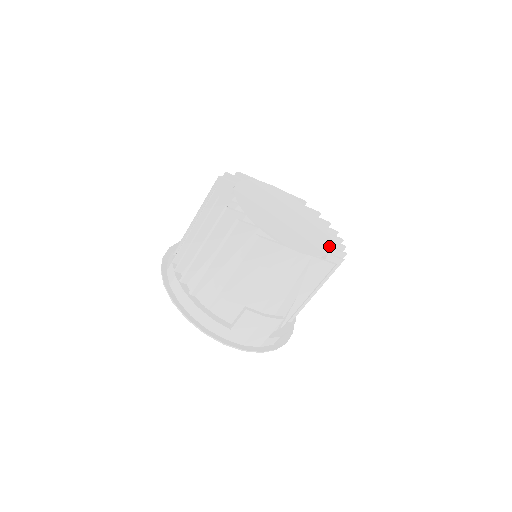
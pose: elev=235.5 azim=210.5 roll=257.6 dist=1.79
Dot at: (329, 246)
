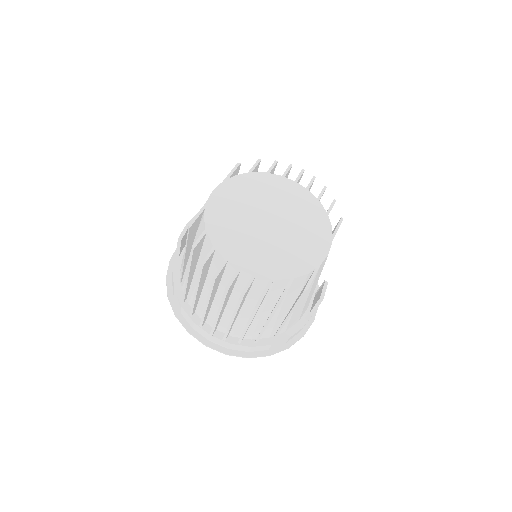
Dot at: (316, 202)
